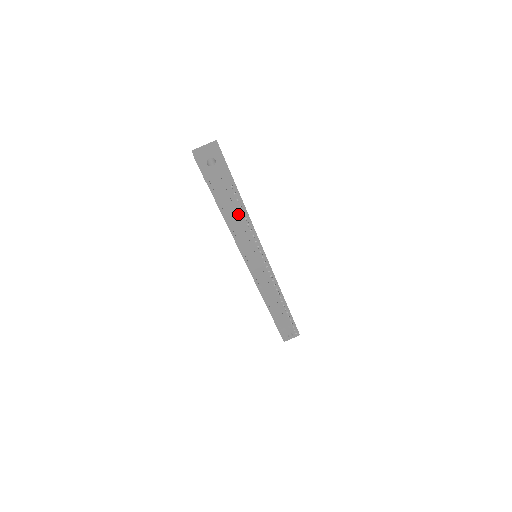
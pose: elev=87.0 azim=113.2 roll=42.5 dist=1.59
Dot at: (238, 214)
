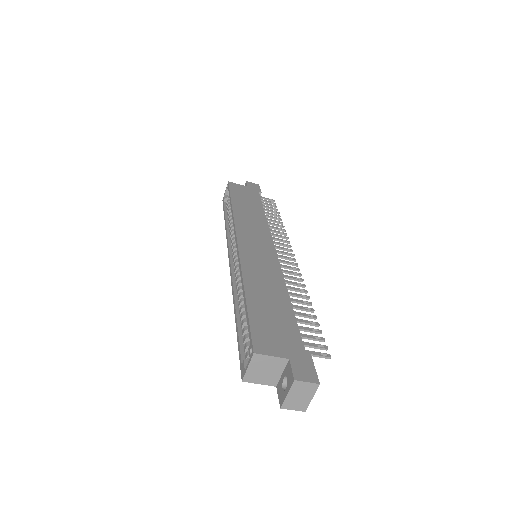
Dot at: occluded
